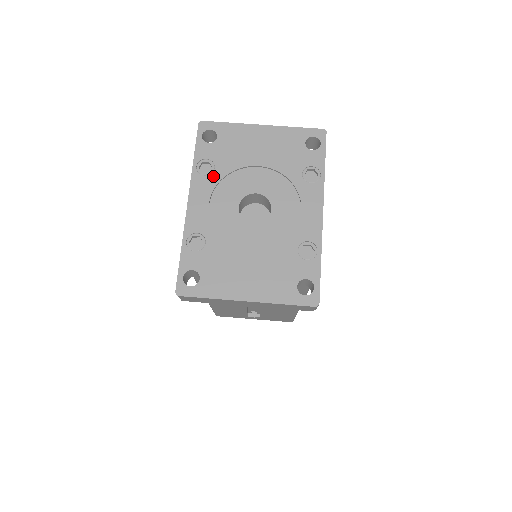
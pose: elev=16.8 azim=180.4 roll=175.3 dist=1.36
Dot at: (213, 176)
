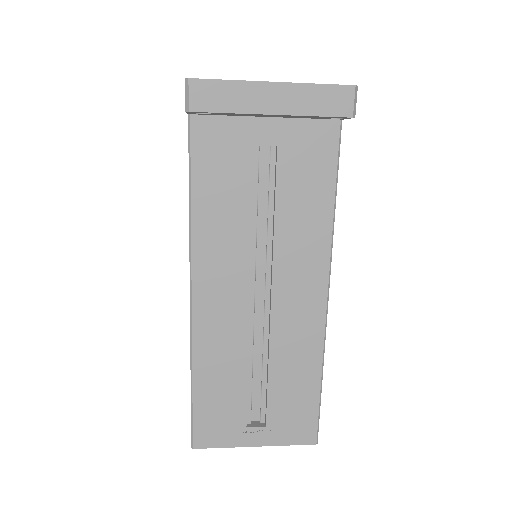
Dot at: occluded
